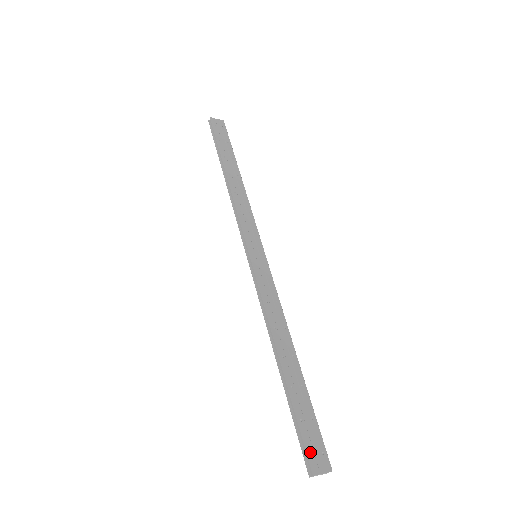
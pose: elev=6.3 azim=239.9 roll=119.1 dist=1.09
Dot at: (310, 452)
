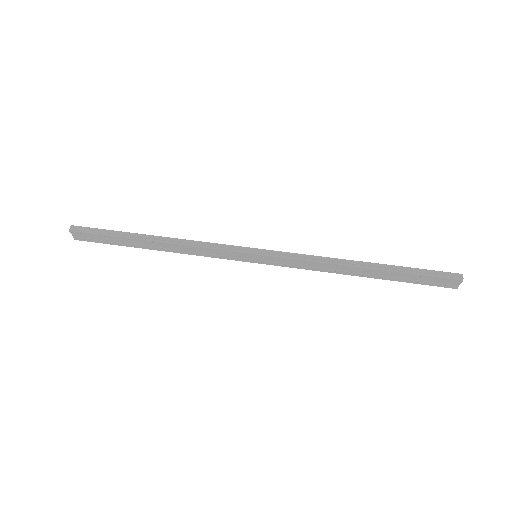
Dot at: (444, 273)
